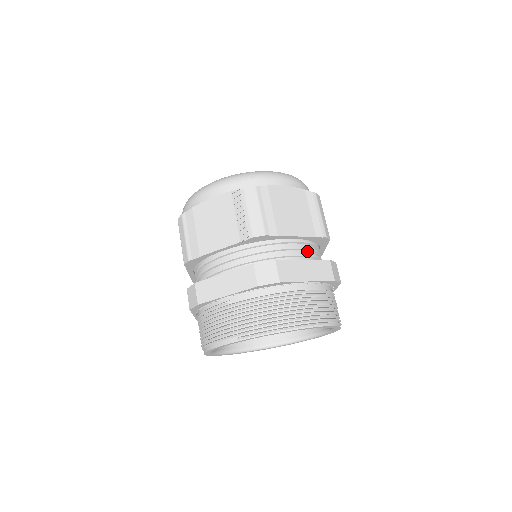
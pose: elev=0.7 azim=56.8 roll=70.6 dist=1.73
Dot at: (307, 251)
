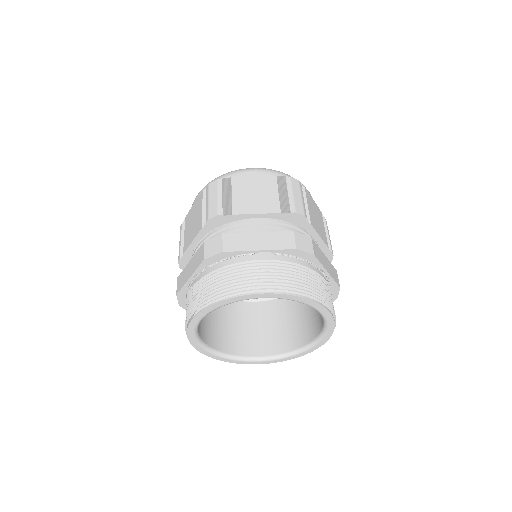
Dot at: (275, 229)
